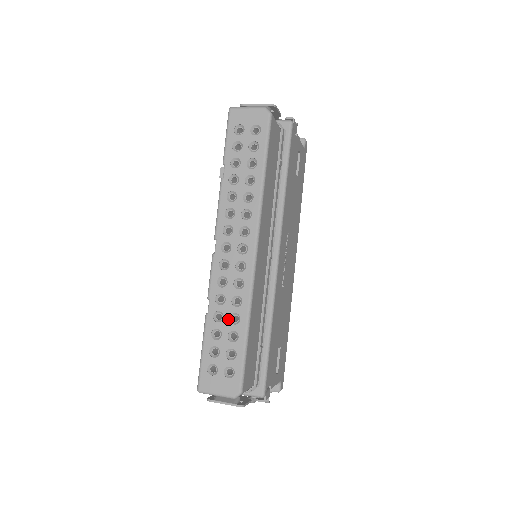
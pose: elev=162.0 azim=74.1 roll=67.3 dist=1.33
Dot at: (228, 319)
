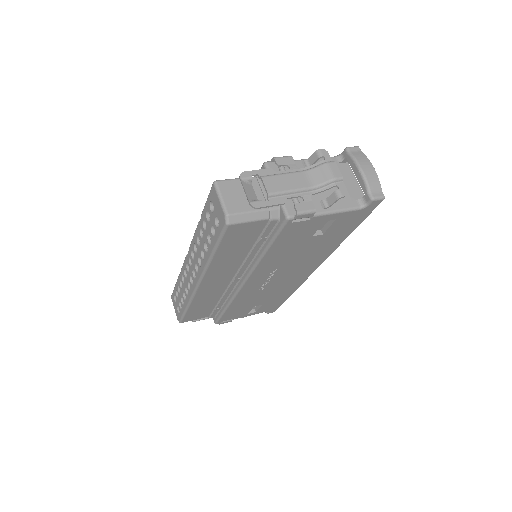
Dot at: (183, 292)
